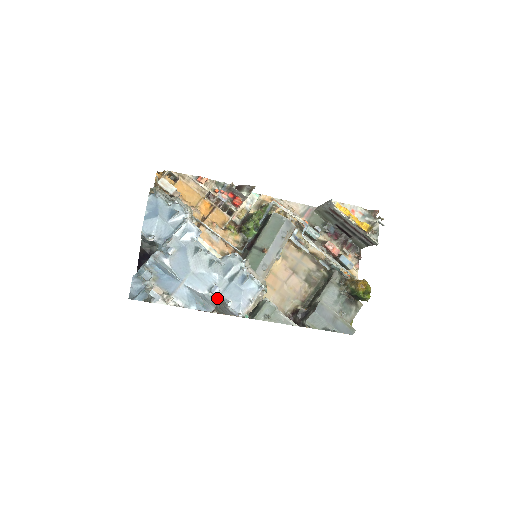
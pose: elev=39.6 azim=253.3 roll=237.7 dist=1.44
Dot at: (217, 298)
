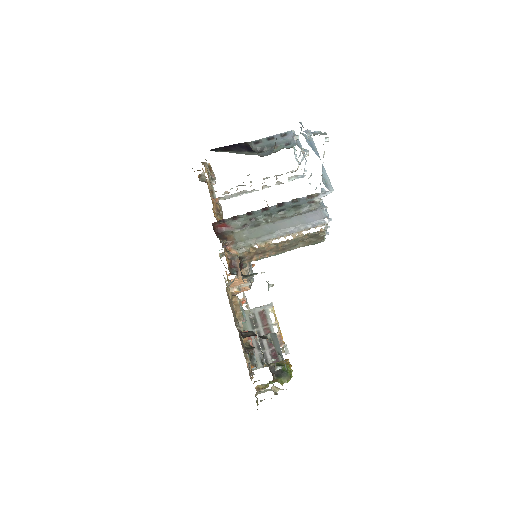
Dot at: (320, 197)
